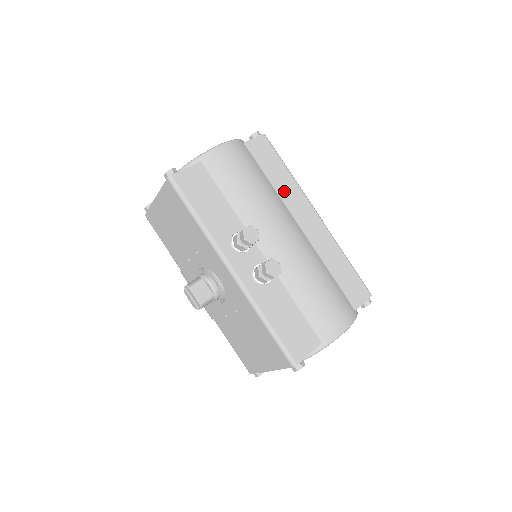
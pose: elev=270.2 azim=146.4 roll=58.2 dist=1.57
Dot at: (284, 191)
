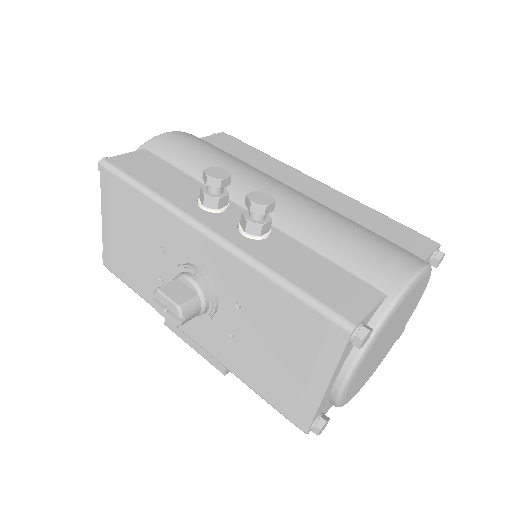
Dot at: (263, 166)
